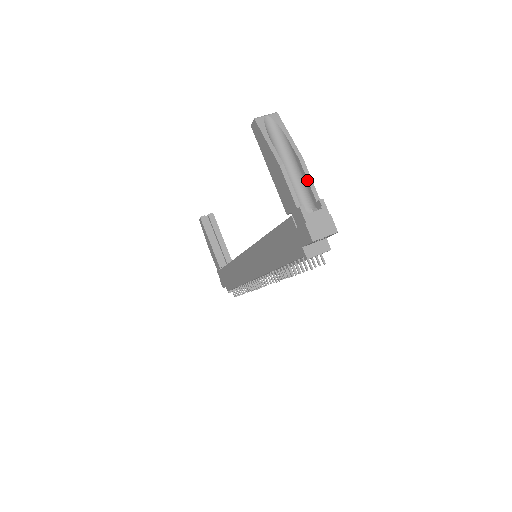
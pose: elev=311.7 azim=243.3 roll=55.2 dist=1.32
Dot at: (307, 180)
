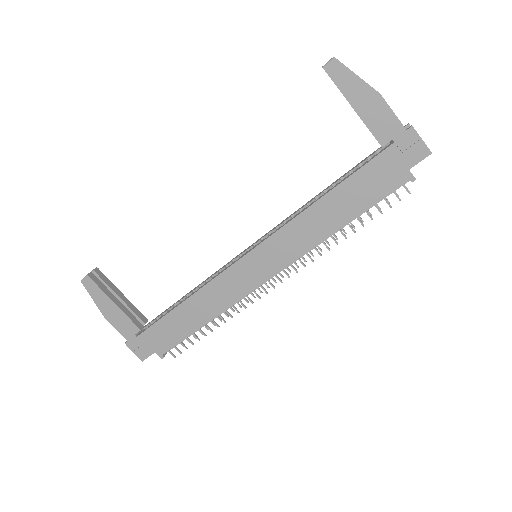
Dot at: occluded
